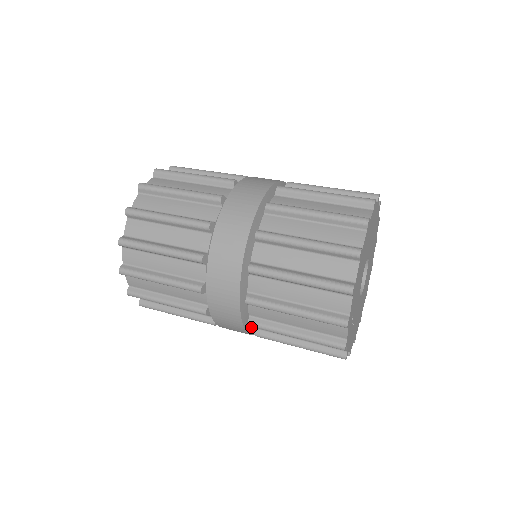
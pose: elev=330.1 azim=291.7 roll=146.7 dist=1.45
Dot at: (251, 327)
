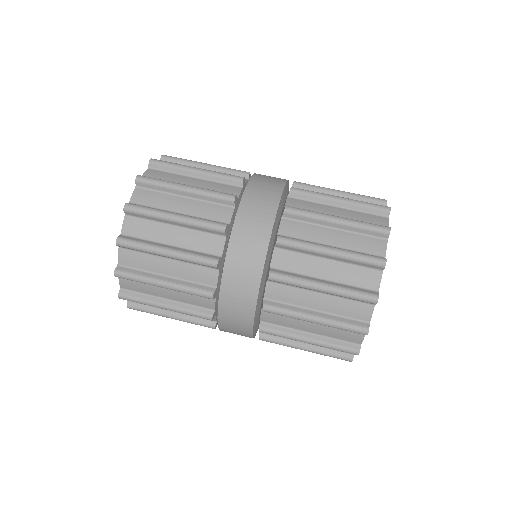
Dot at: occluded
